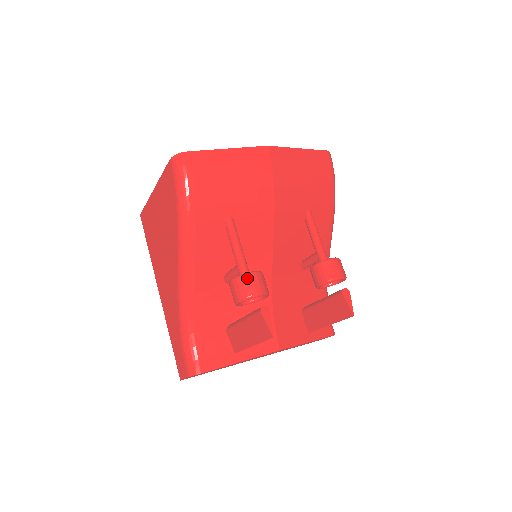
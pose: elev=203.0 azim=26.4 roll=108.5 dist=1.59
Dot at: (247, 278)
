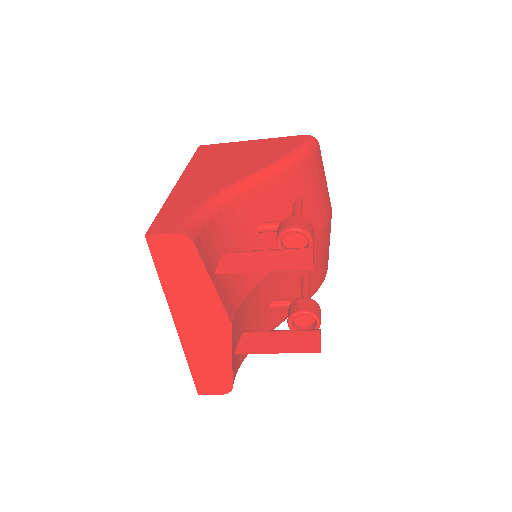
Dot at: (311, 225)
